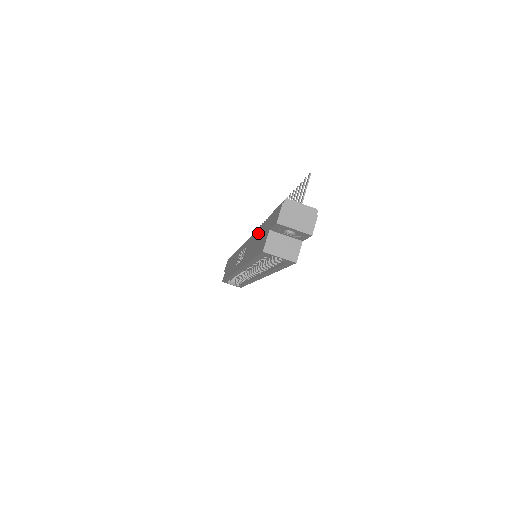
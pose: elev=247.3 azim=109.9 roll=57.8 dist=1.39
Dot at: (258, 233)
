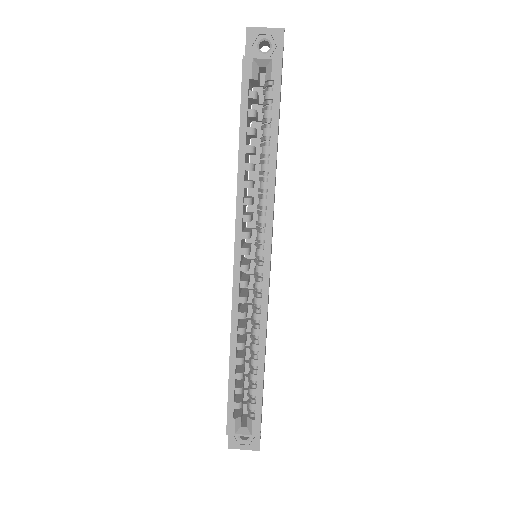
Dot at: occluded
